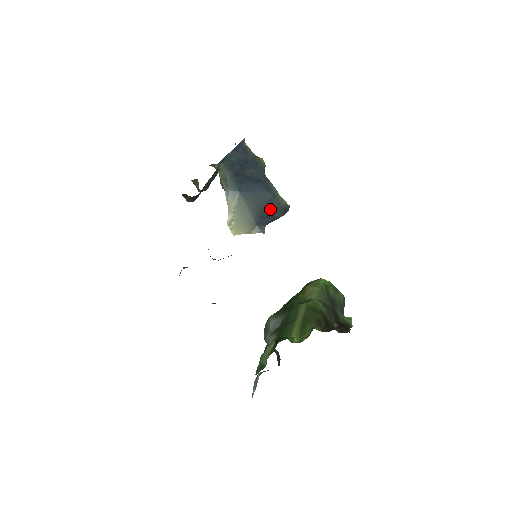
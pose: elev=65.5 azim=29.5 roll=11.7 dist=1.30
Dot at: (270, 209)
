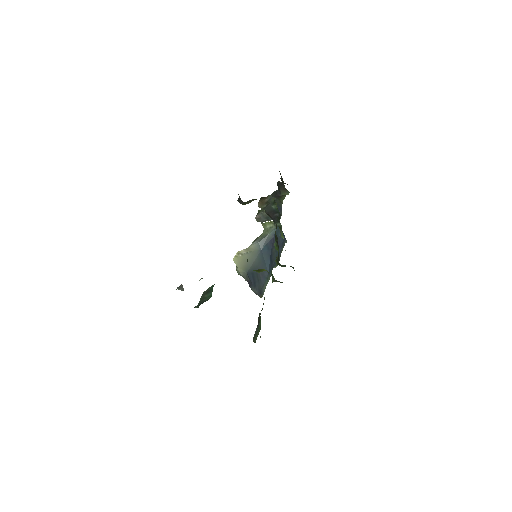
Dot at: (259, 279)
